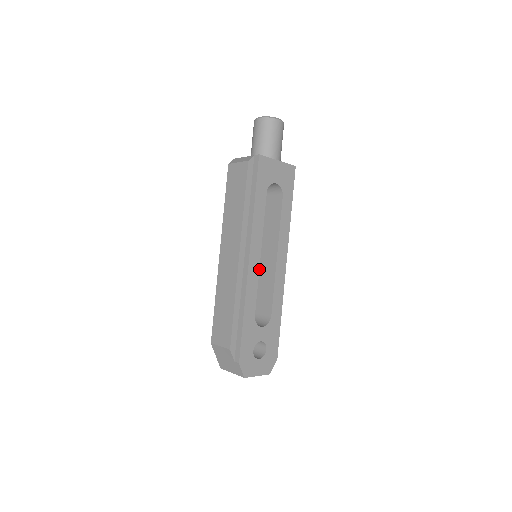
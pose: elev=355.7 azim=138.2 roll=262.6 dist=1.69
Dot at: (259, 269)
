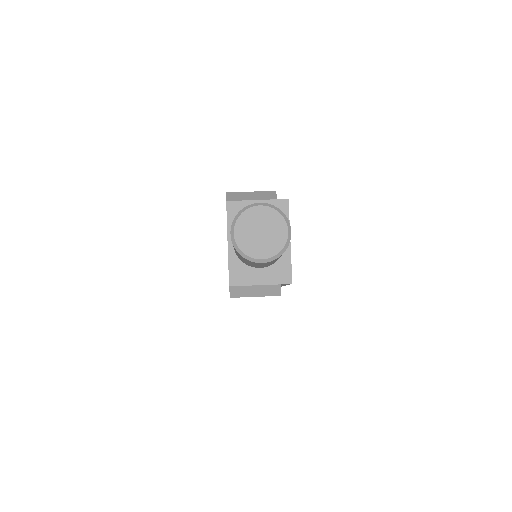
Dot at: occluded
